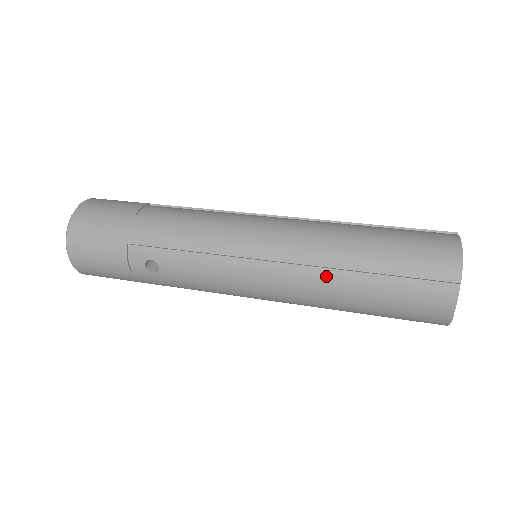
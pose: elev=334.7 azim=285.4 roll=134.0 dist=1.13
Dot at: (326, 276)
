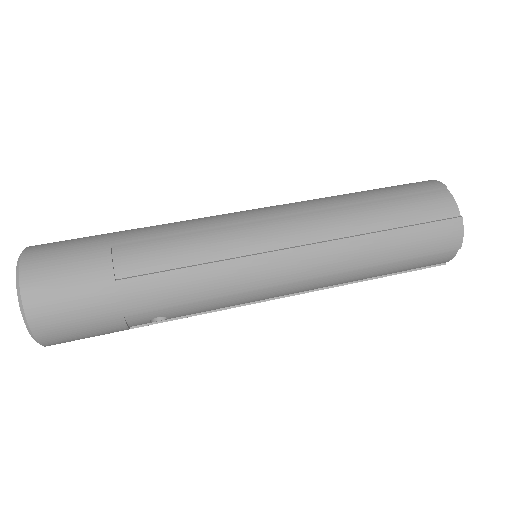
Dot at: (348, 275)
